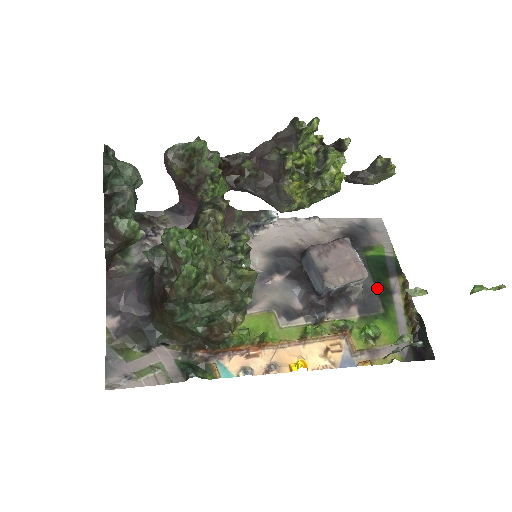
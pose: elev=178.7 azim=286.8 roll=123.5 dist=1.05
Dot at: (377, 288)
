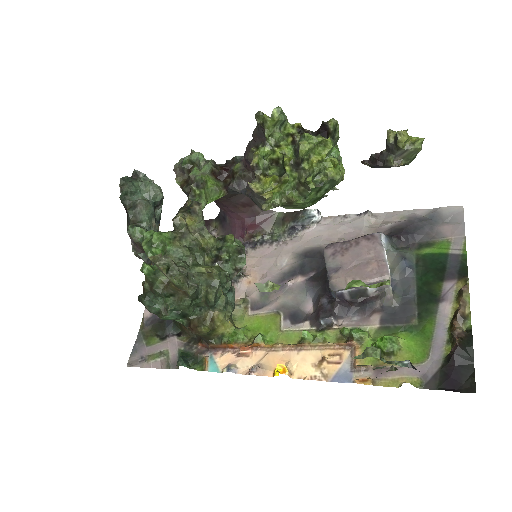
Dot at: (418, 294)
